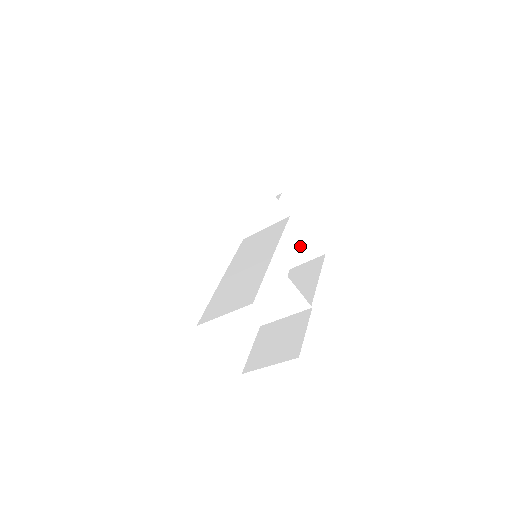
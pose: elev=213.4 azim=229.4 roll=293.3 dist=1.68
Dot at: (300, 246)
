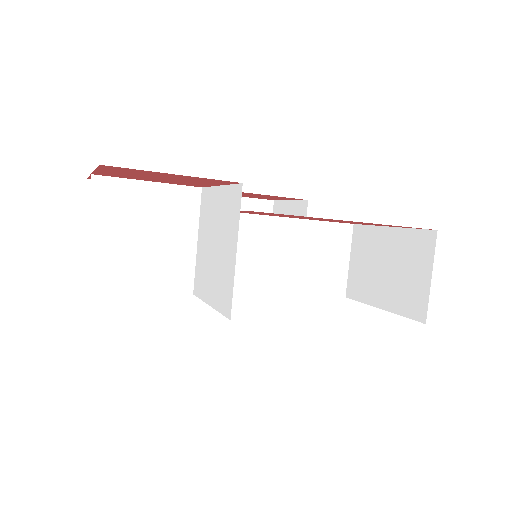
Dot at: (404, 263)
